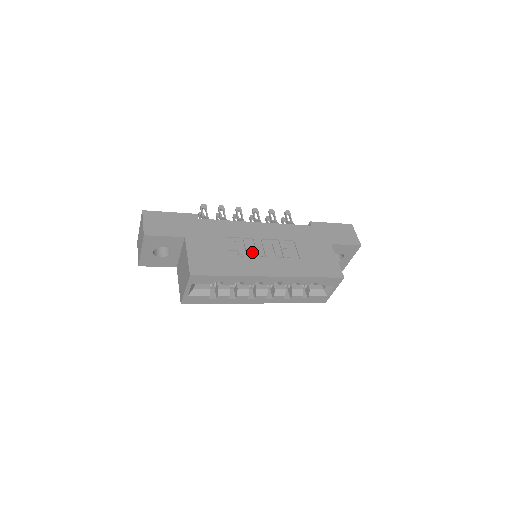
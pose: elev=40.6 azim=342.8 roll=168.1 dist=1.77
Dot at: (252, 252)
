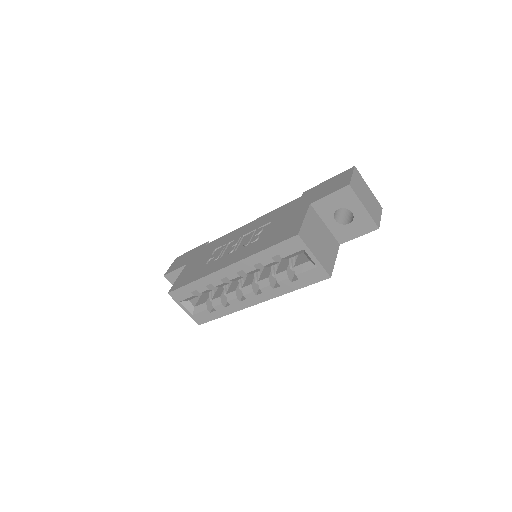
Dot at: (226, 253)
